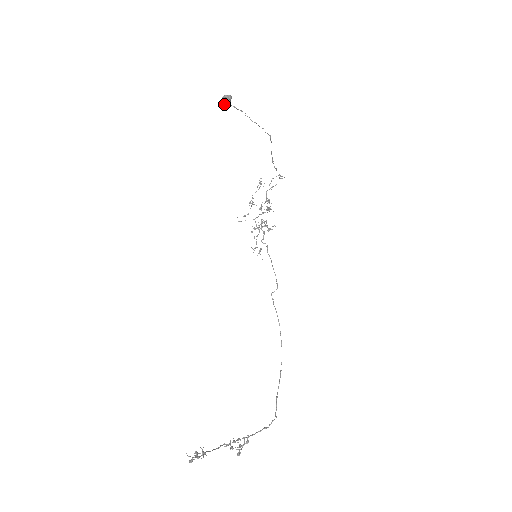
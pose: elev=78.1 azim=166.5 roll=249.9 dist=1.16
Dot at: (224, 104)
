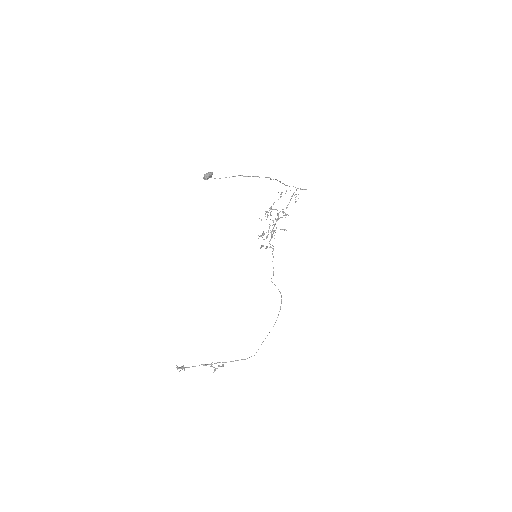
Dot at: (205, 179)
